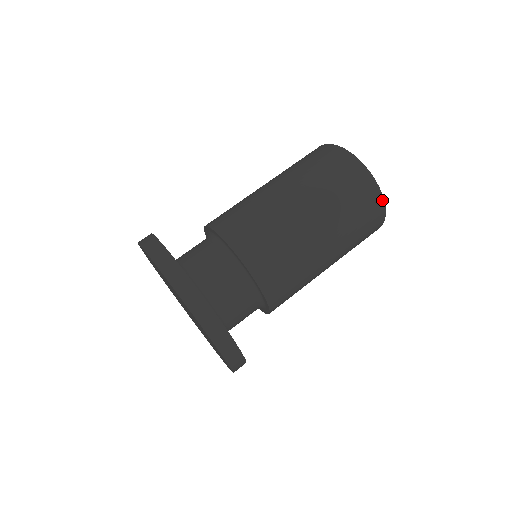
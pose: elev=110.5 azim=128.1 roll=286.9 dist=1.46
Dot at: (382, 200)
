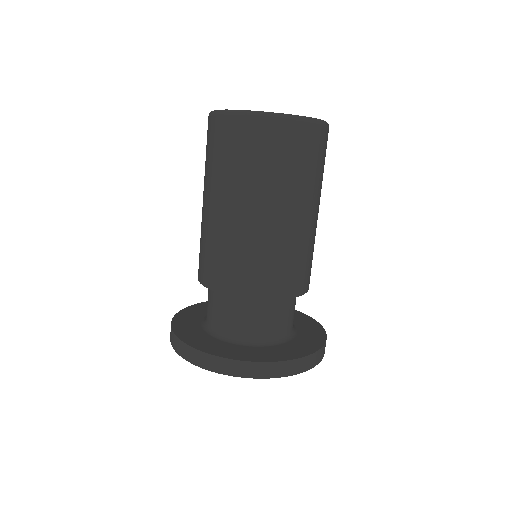
Dot at: (328, 127)
